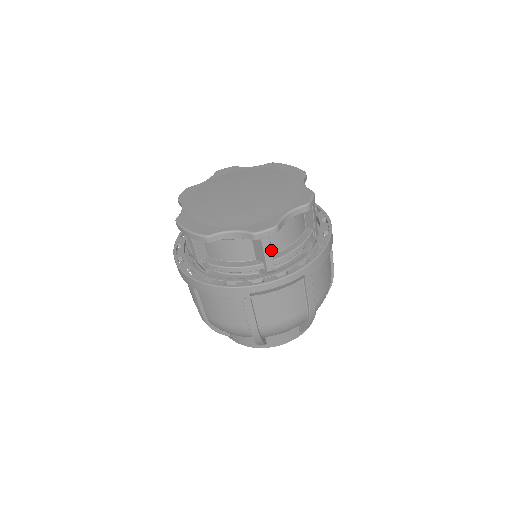
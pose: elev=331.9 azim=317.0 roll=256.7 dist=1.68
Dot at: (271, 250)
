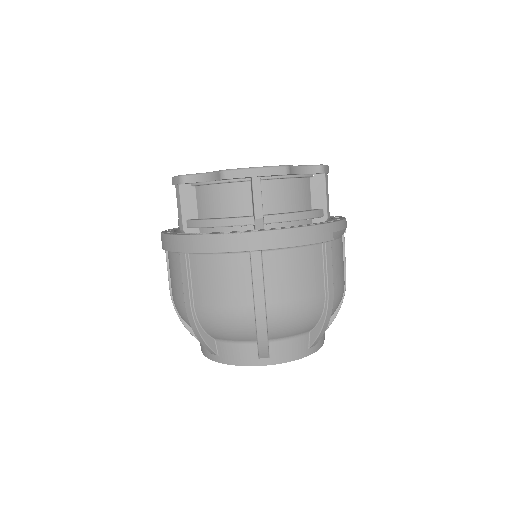
Dot at: occluded
